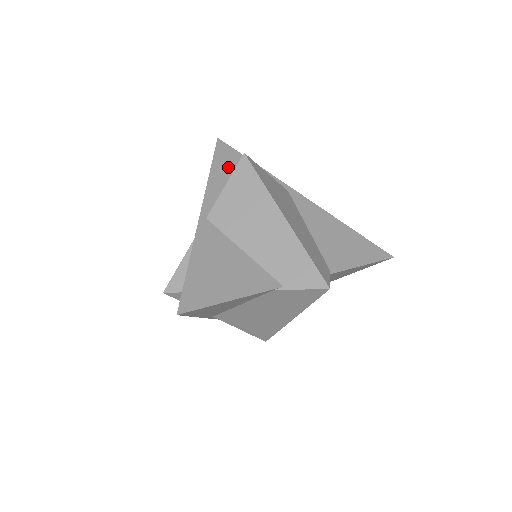
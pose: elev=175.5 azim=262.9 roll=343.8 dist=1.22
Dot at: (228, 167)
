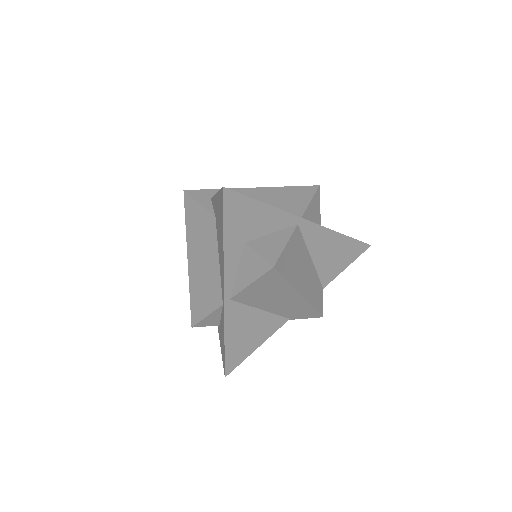
Dot at: (240, 228)
